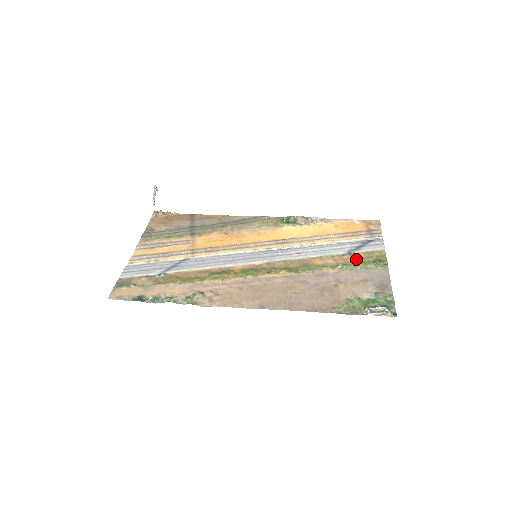
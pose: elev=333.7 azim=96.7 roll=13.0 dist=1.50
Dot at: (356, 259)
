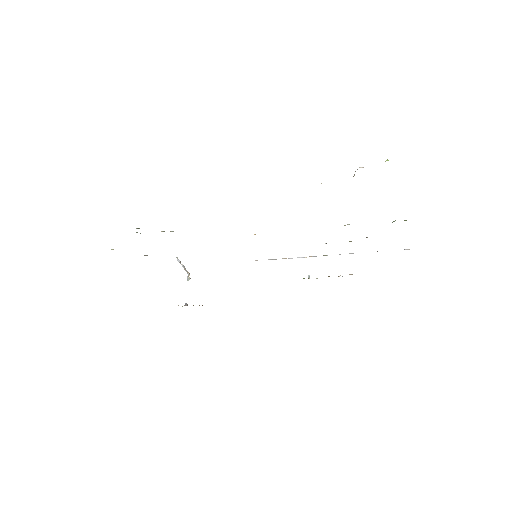
Dot at: occluded
